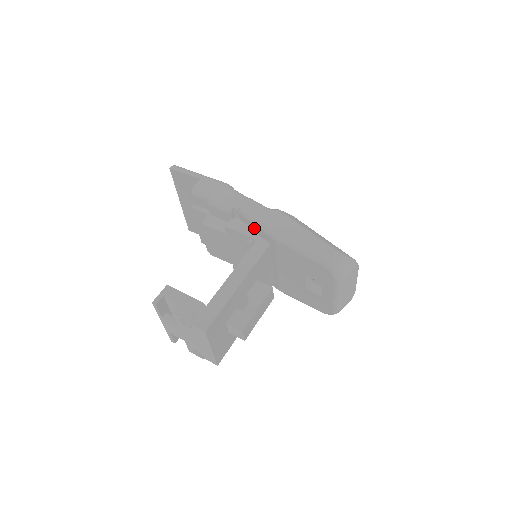
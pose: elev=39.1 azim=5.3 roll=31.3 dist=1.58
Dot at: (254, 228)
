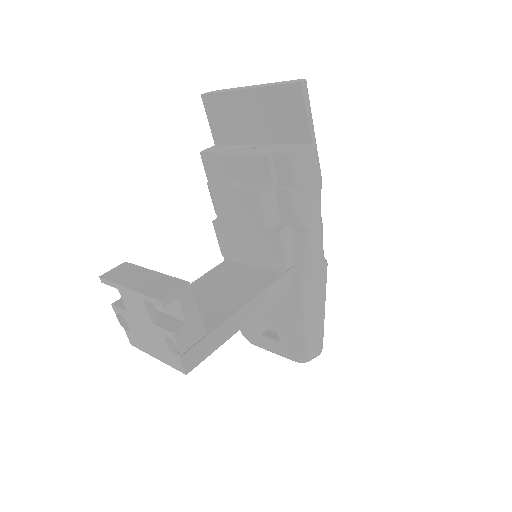
Dot at: (296, 260)
